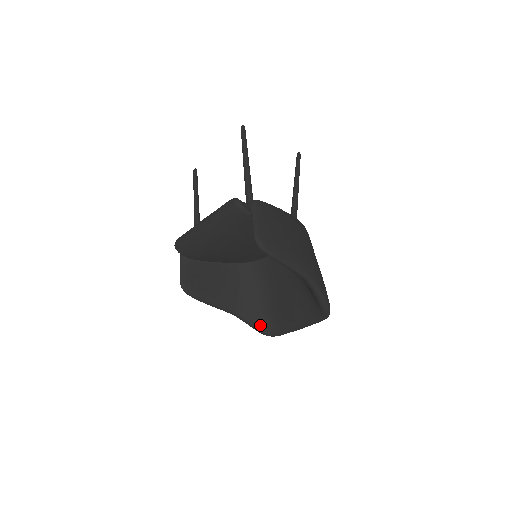
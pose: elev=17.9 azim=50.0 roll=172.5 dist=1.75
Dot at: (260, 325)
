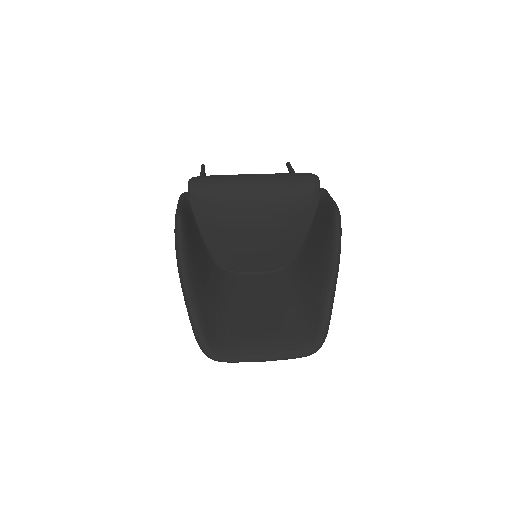
Dot at: (208, 334)
